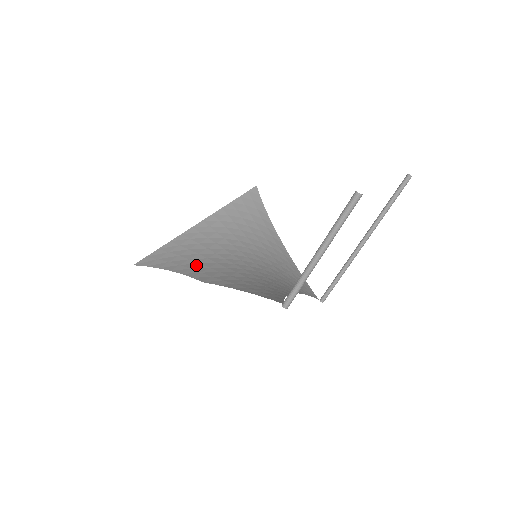
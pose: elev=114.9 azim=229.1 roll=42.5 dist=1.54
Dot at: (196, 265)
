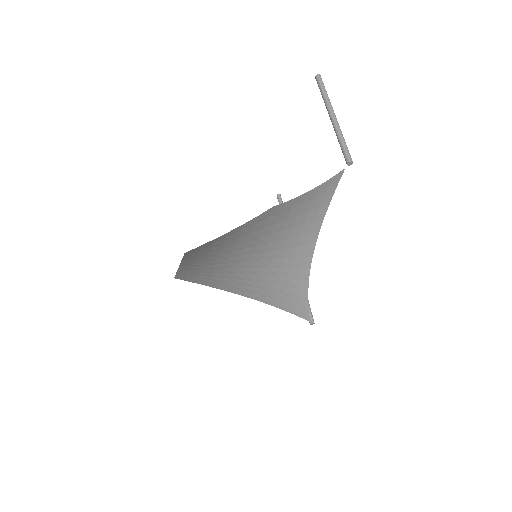
Dot at: (238, 236)
